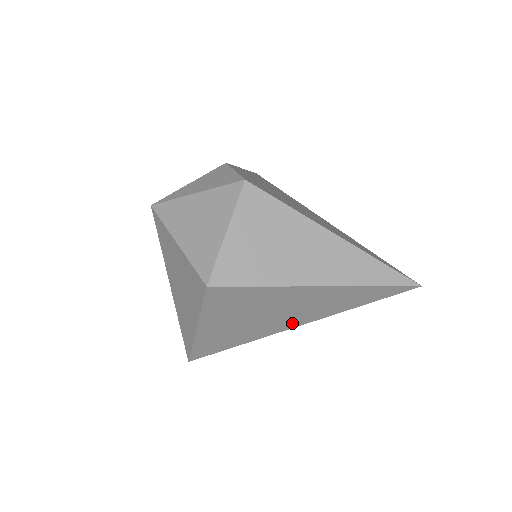
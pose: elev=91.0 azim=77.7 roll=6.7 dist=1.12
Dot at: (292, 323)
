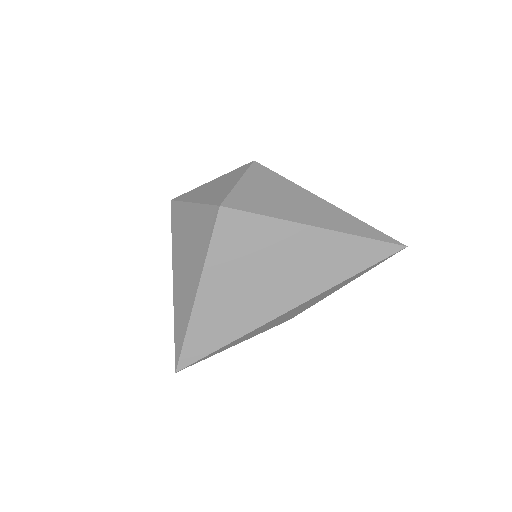
Dot at: (291, 298)
